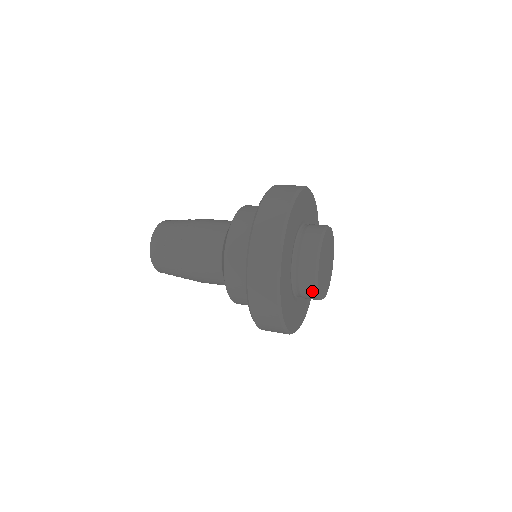
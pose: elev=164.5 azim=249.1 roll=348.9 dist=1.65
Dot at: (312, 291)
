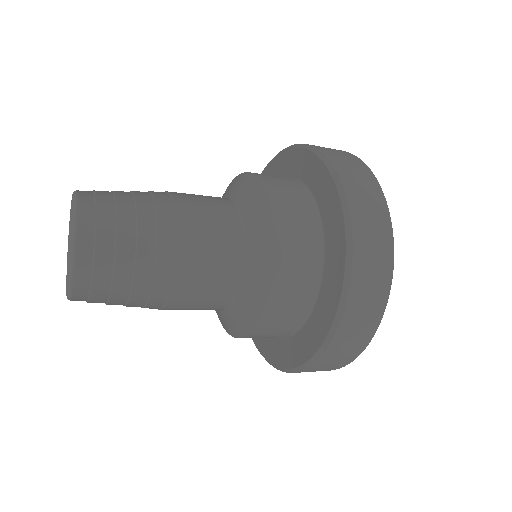
Dot at: occluded
